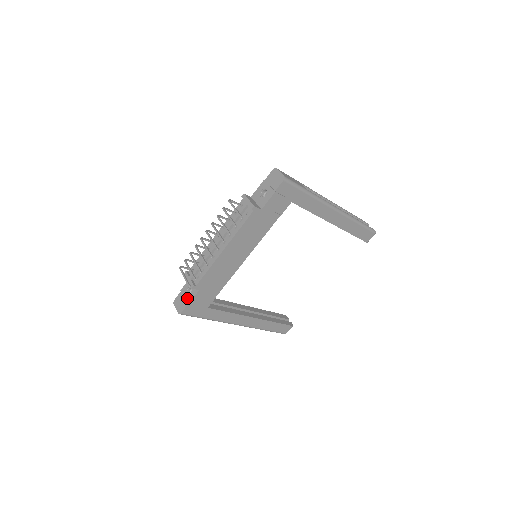
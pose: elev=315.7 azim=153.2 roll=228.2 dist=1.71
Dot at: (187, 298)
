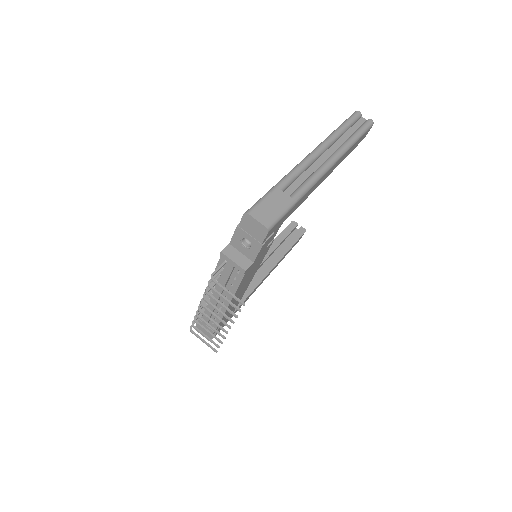
Dot at: occluded
